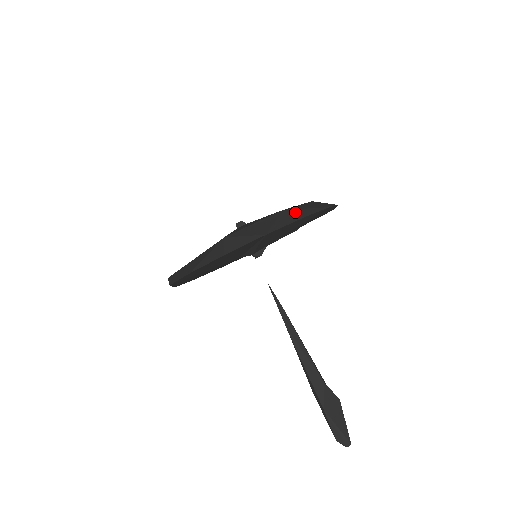
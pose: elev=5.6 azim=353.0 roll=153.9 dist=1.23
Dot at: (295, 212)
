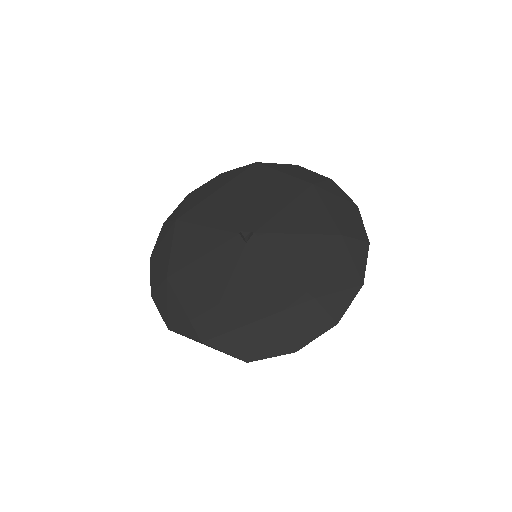
Dot at: (354, 235)
